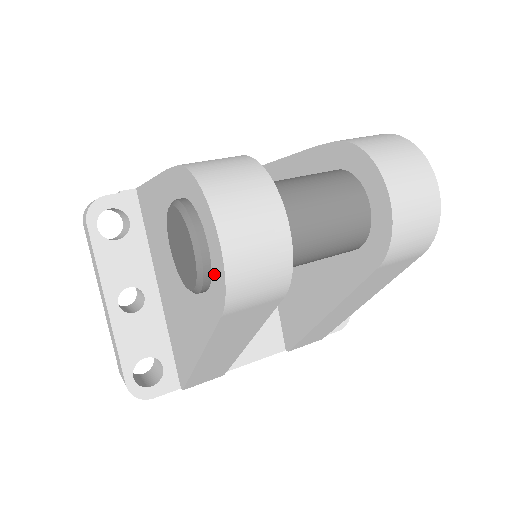
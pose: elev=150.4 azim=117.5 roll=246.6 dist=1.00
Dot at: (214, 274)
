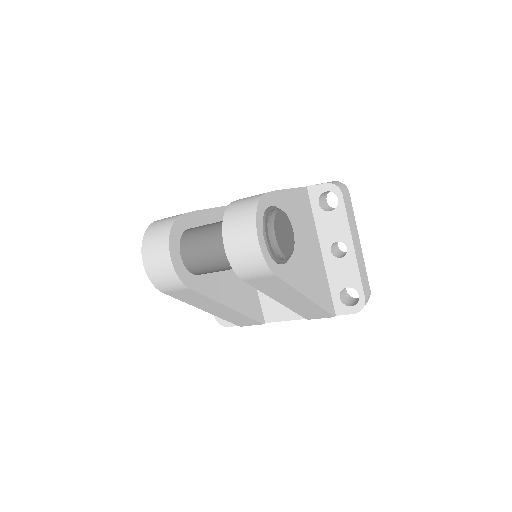
Dot at: occluded
